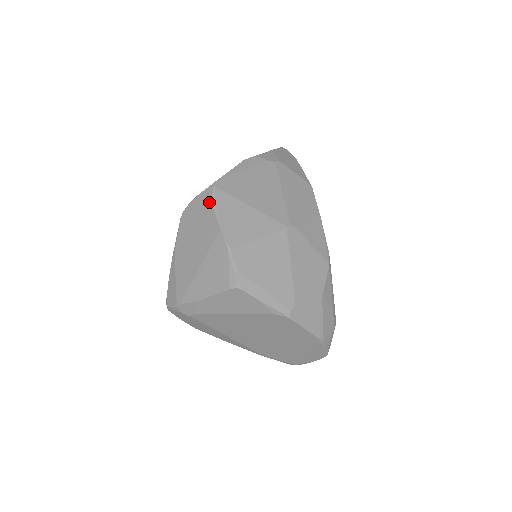
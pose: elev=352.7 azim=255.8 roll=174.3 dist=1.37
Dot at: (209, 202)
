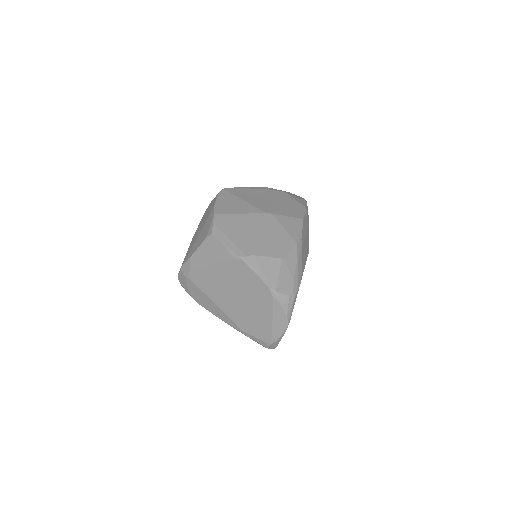
Dot at: (216, 196)
